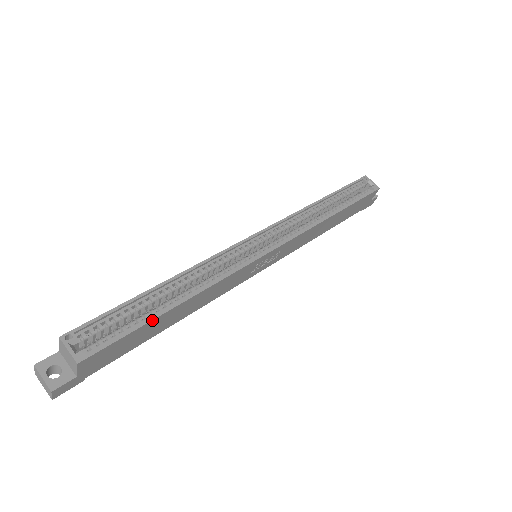
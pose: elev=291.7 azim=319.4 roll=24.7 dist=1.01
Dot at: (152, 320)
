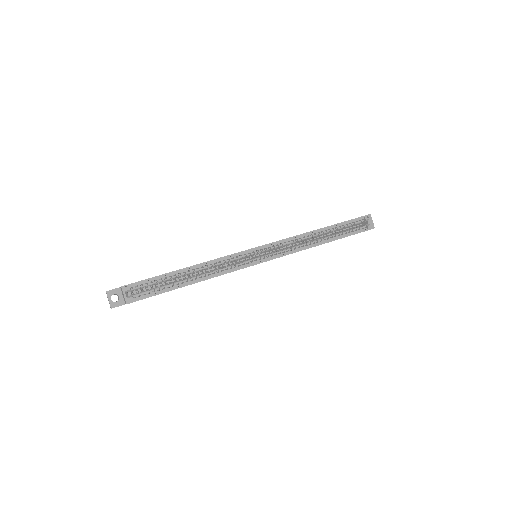
Dot at: occluded
